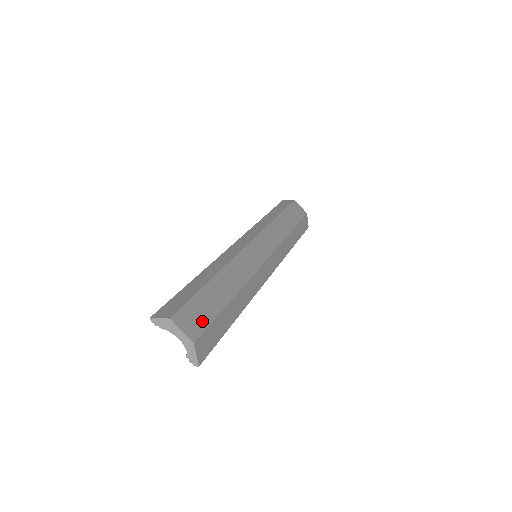
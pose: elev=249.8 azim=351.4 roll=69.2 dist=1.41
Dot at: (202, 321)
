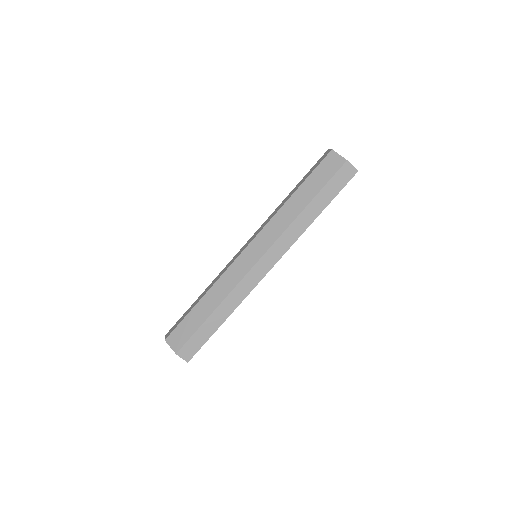
Dot at: (184, 337)
